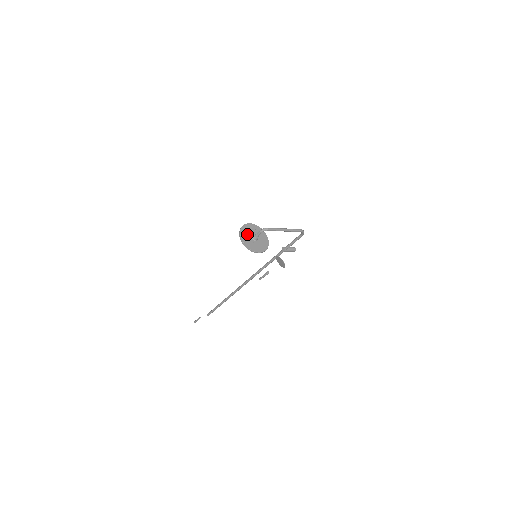
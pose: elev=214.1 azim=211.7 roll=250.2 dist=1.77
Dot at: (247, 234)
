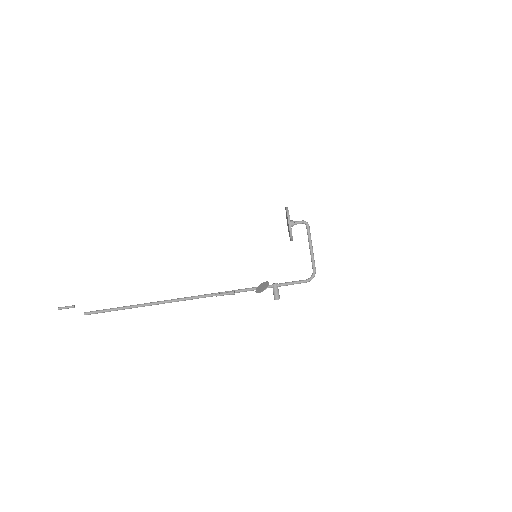
Dot at: occluded
